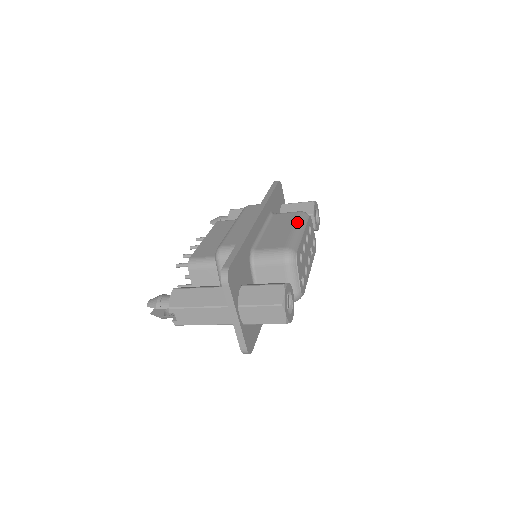
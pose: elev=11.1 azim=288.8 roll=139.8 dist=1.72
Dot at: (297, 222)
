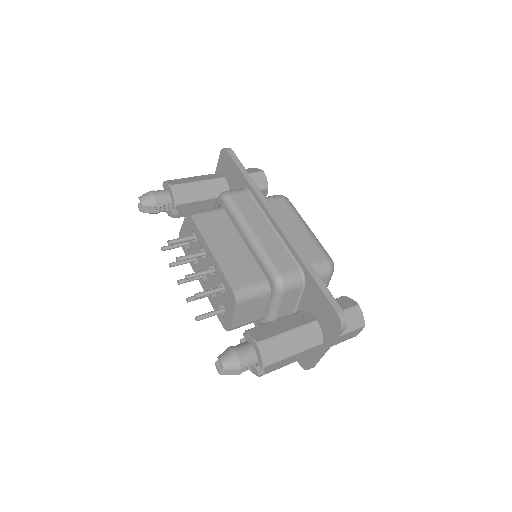
Dot at: (298, 216)
